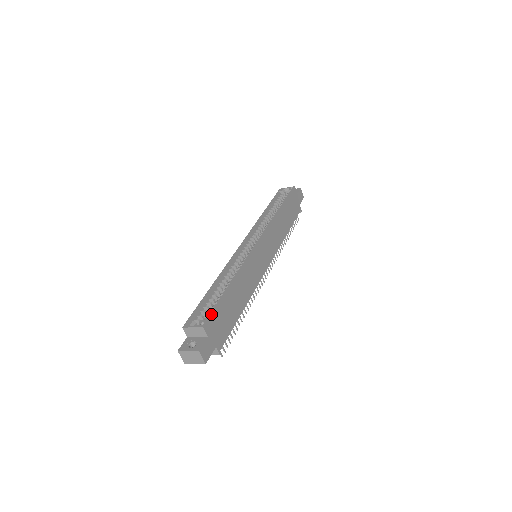
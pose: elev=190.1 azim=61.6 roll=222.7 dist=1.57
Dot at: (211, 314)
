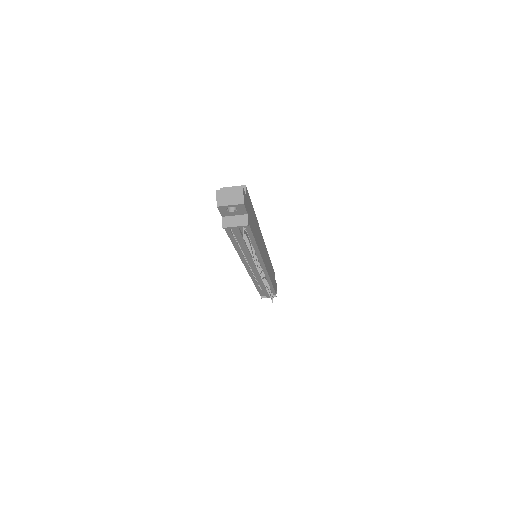
Dot at: (248, 193)
